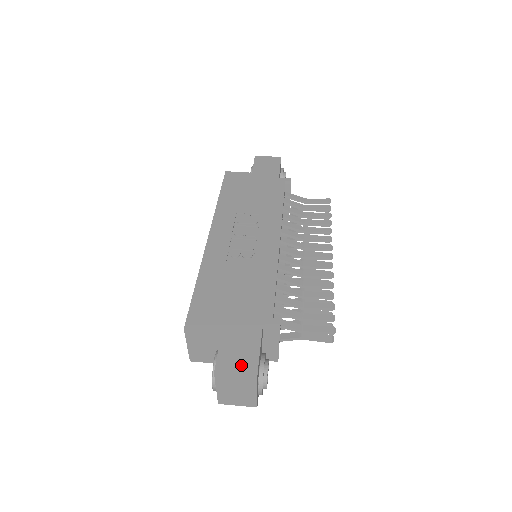
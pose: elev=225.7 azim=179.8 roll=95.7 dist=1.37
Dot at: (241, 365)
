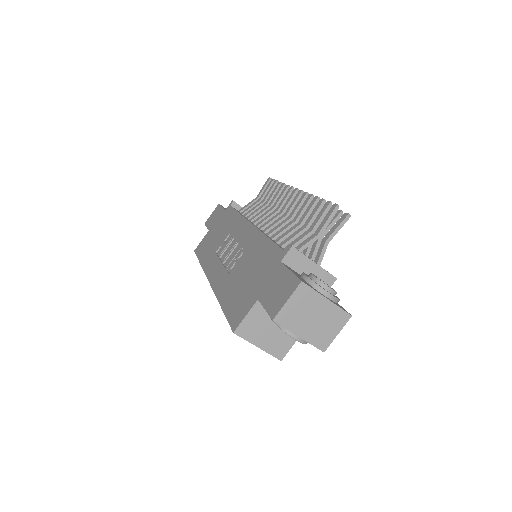
Dot at: (285, 292)
